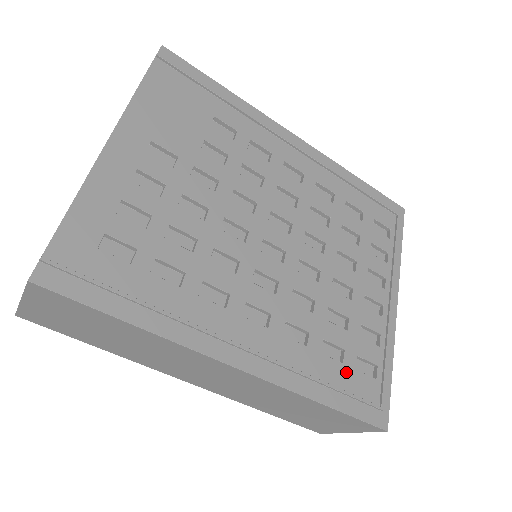
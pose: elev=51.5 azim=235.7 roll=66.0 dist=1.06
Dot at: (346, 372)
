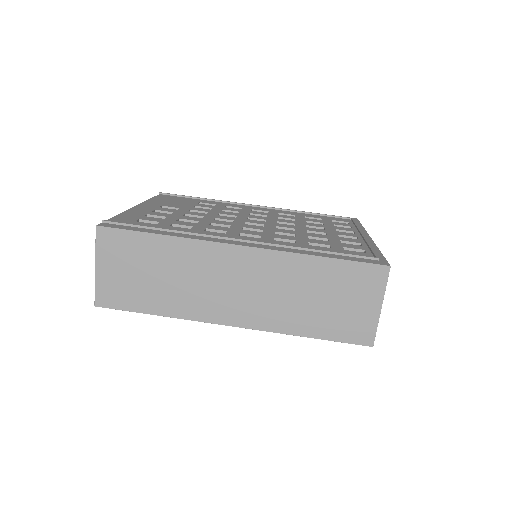
Dot at: (335, 250)
